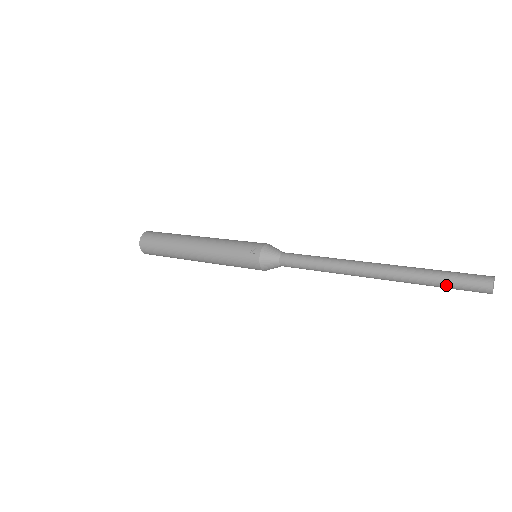
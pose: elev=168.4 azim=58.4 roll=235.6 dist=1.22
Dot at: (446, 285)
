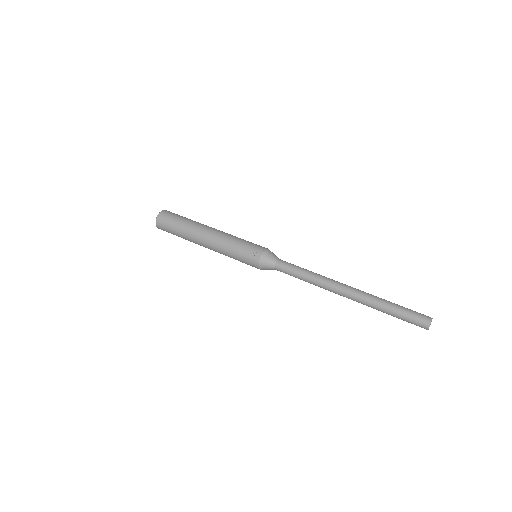
Dot at: (398, 316)
